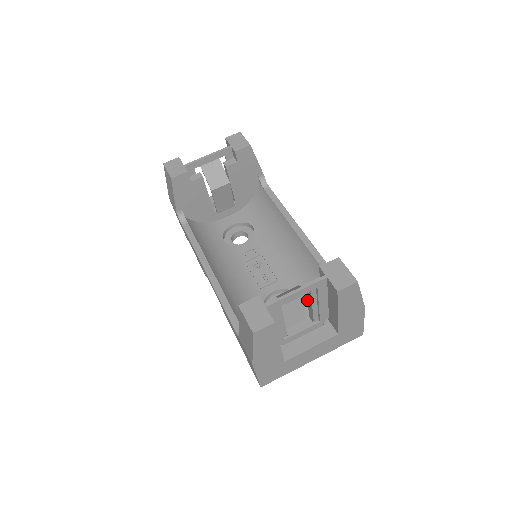
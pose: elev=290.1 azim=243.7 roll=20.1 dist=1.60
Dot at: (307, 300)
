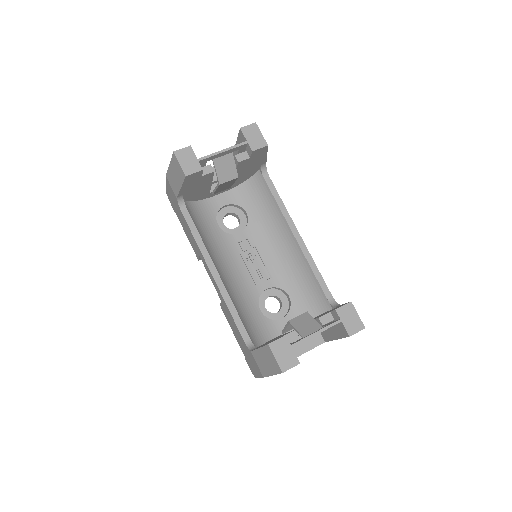
Dot at: occluded
